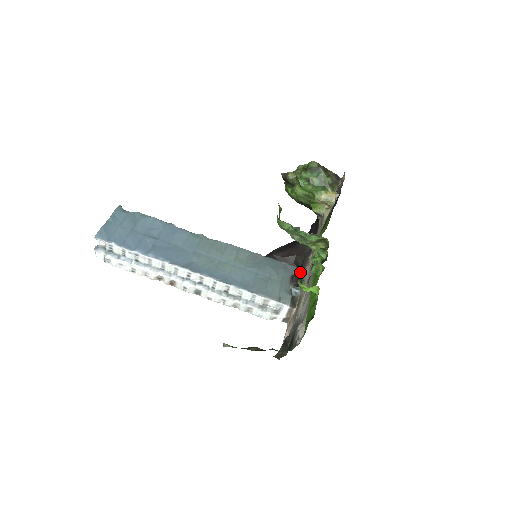
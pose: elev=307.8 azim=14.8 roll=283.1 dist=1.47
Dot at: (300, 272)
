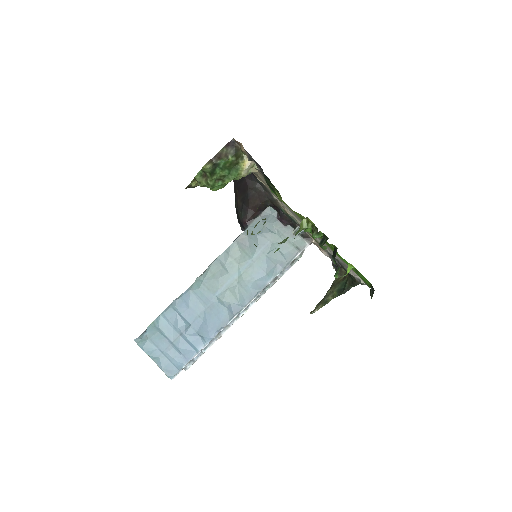
Dot at: (282, 213)
